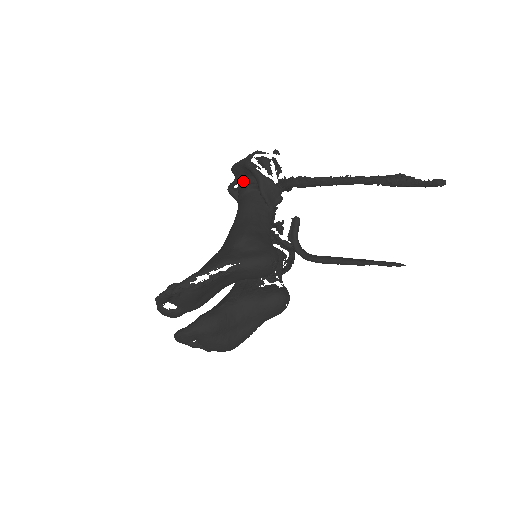
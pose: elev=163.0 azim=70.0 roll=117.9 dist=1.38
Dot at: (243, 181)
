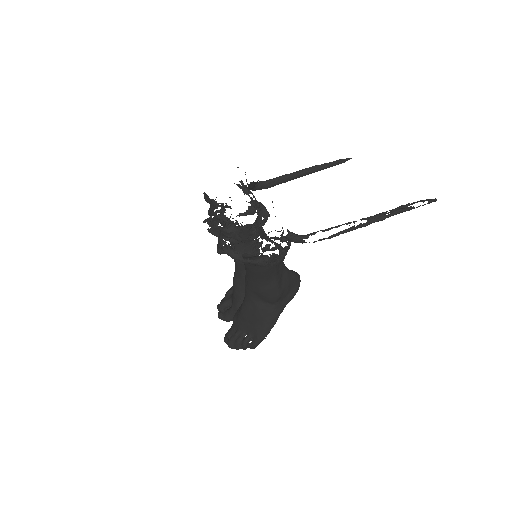
Dot at: occluded
